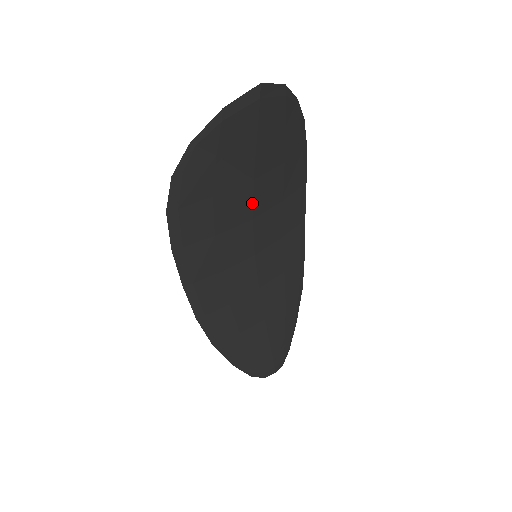
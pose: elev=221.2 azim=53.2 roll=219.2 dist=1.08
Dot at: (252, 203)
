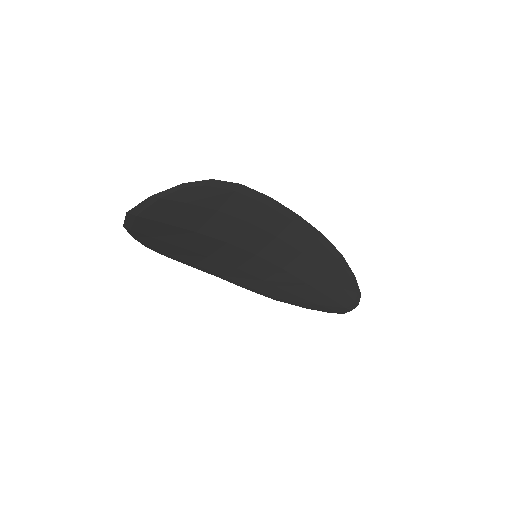
Dot at: (214, 238)
